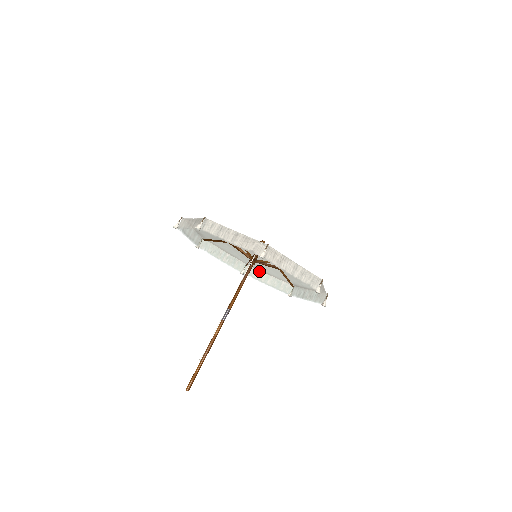
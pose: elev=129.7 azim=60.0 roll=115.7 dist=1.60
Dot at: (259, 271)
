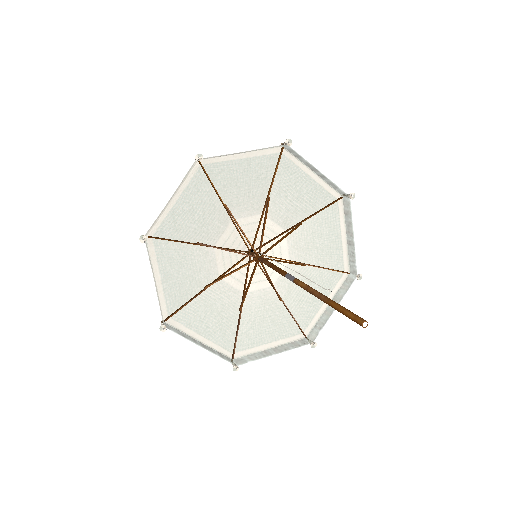
Dot at: (254, 353)
